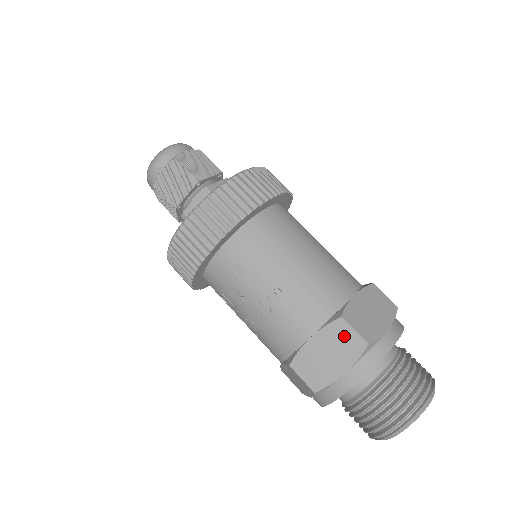
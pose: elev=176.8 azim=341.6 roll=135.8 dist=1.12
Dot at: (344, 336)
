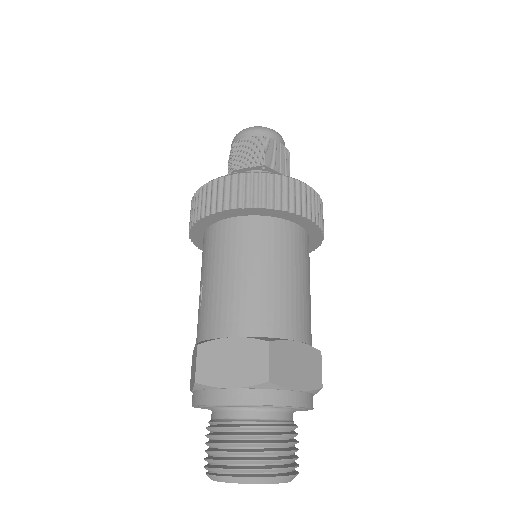
Dot at: (195, 362)
